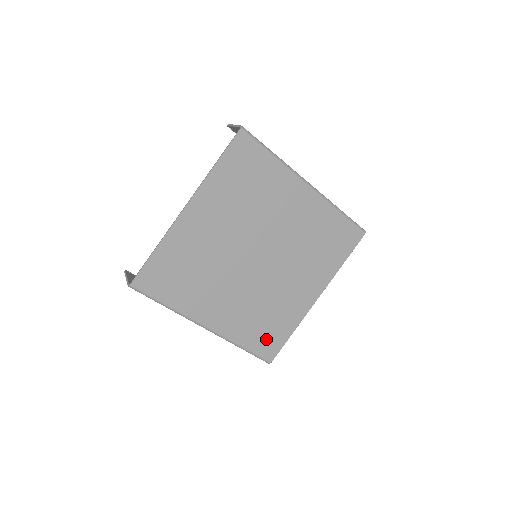
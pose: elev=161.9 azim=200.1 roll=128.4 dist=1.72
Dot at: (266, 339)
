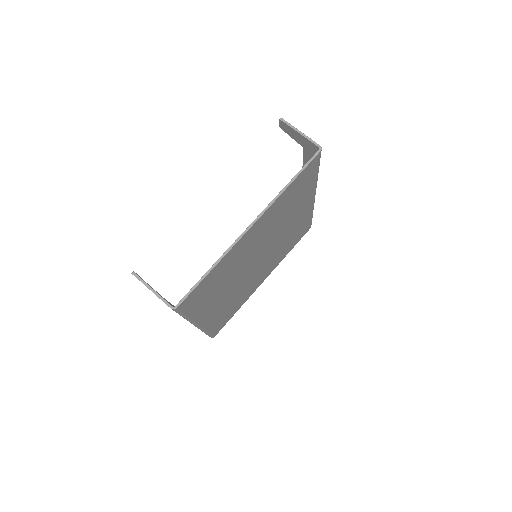
Dot at: (223, 321)
